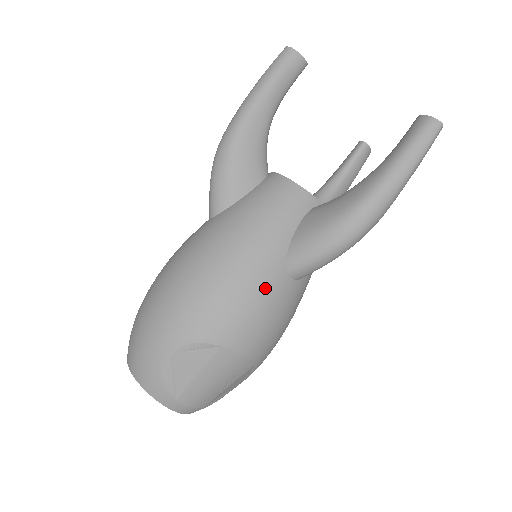
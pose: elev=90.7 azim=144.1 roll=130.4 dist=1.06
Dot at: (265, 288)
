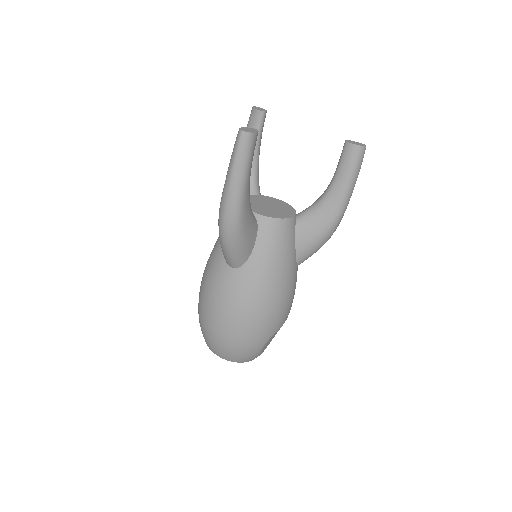
Dot at: (294, 285)
